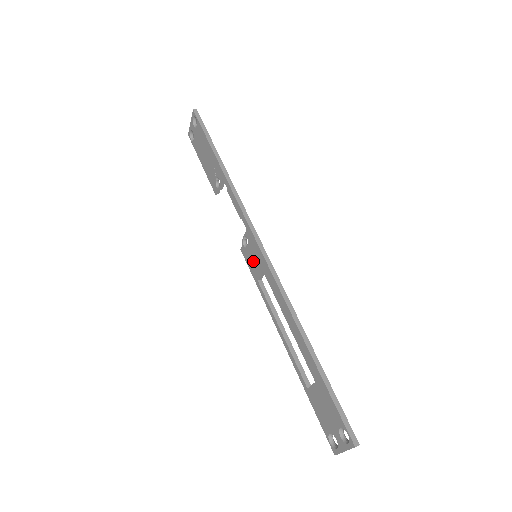
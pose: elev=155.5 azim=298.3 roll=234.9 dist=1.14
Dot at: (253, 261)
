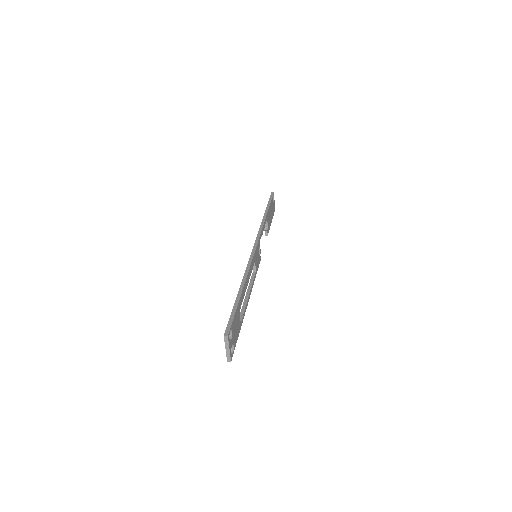
Dot at: occluded
